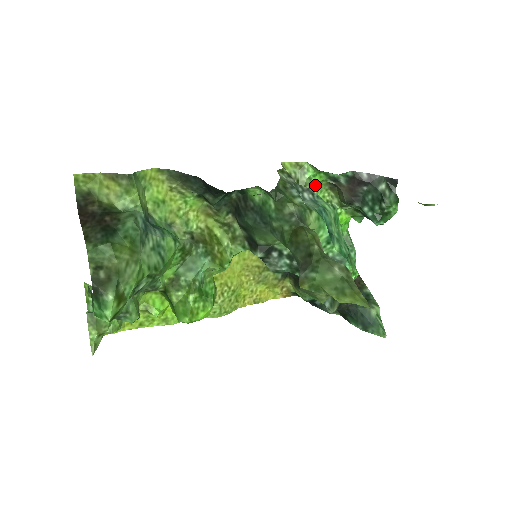
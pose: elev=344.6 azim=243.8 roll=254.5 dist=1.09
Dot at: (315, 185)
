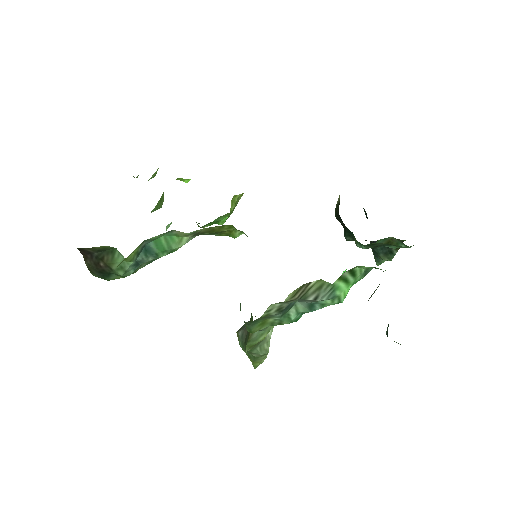
Dot at: occluded
